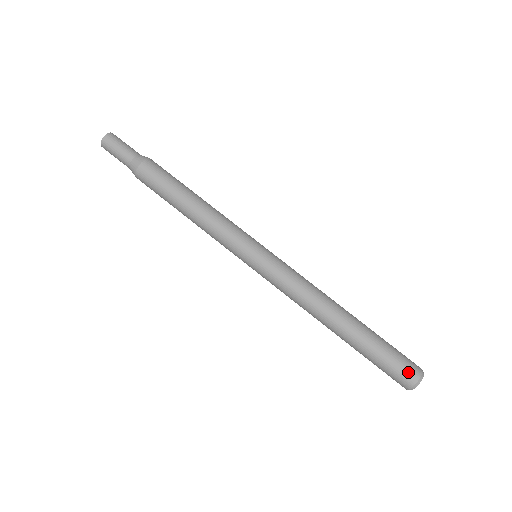
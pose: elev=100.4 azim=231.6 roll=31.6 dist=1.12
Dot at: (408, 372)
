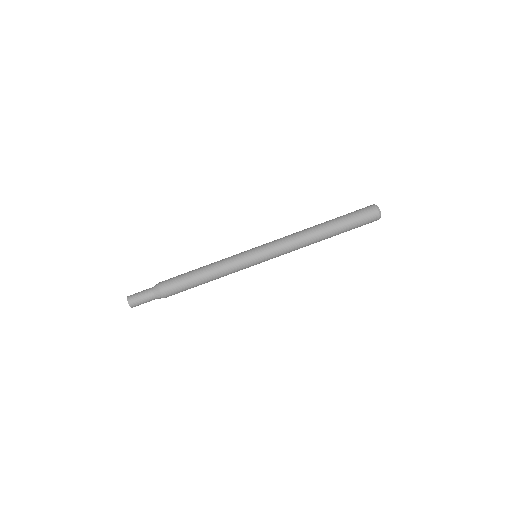
Dot at: (368, 208)
